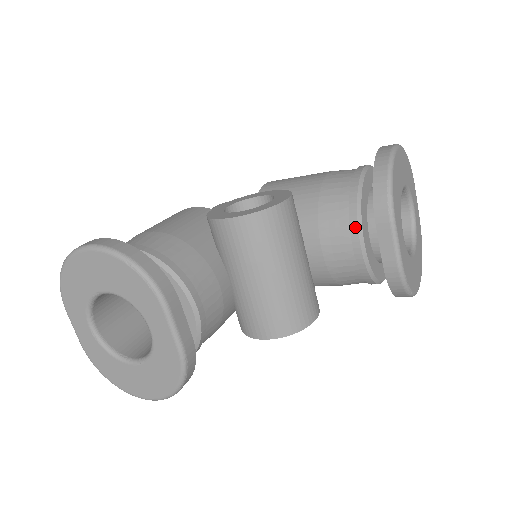
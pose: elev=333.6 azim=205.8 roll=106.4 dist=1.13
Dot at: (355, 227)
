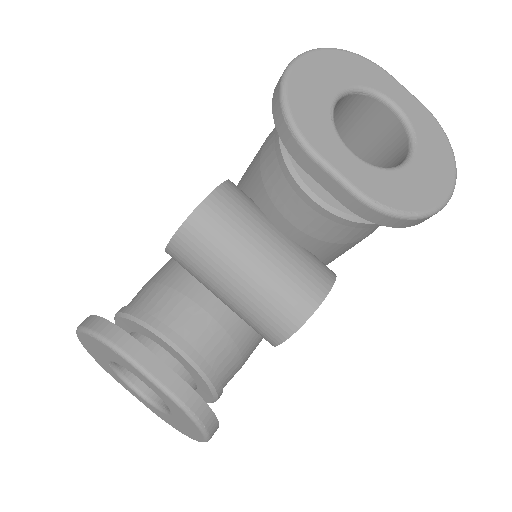
Dot at: (292, 180)
